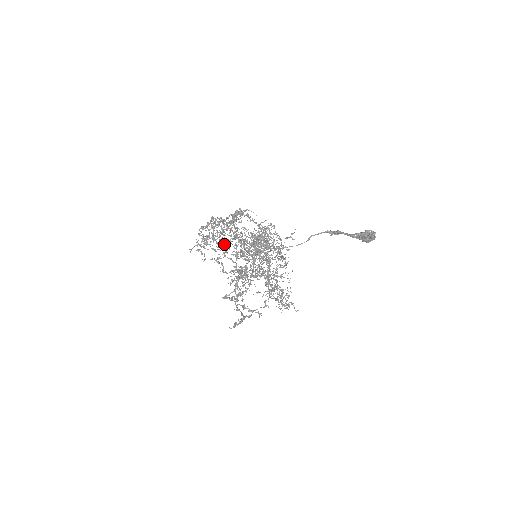
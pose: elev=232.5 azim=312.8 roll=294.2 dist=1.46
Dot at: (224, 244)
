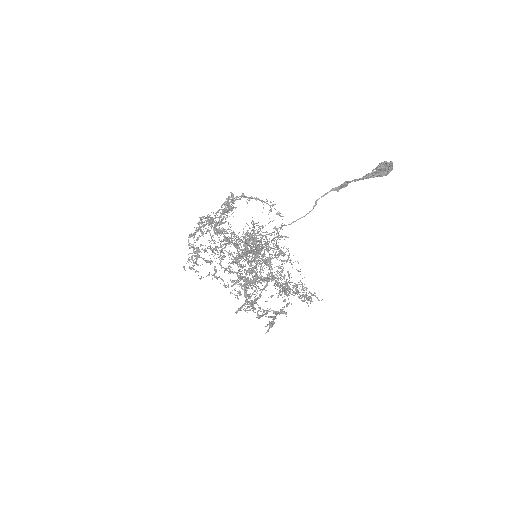
Dot at: occluded
